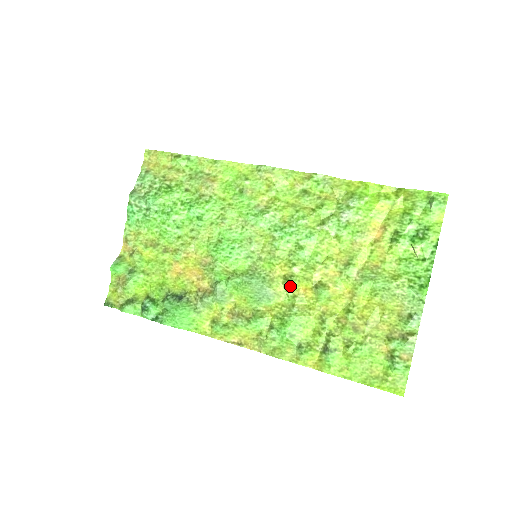
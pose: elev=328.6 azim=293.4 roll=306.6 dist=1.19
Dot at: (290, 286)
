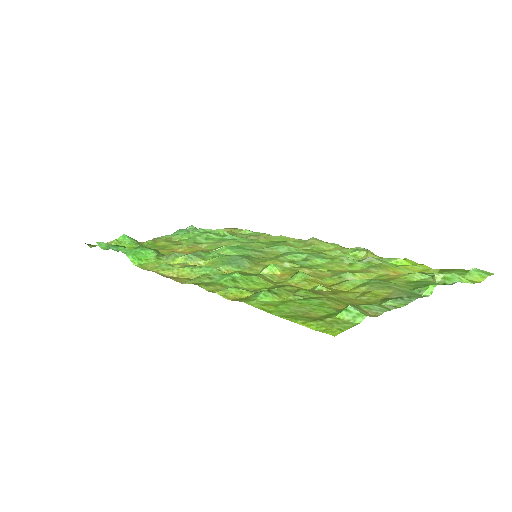
Dot at: (271, 264)
